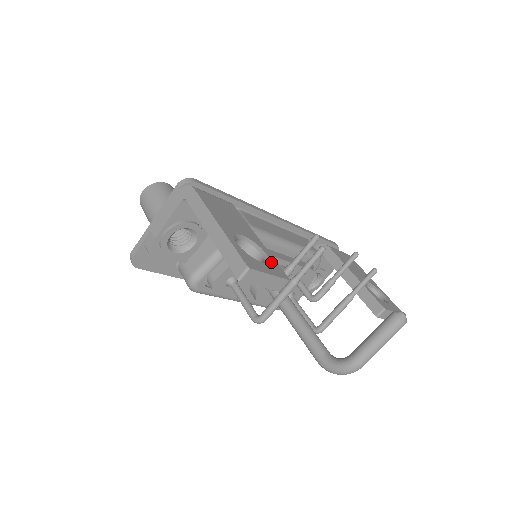
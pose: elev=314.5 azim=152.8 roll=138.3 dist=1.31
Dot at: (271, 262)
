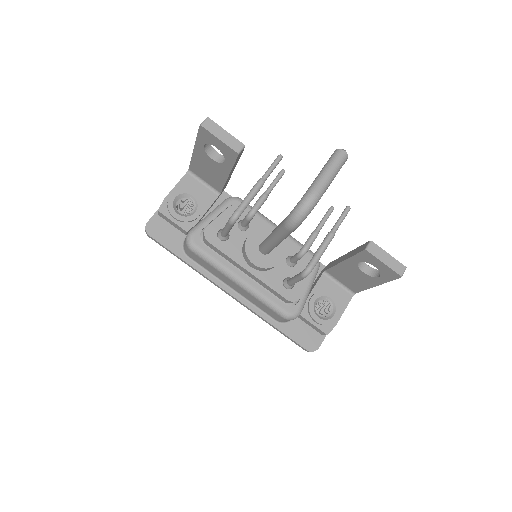
Dot at: occluded
